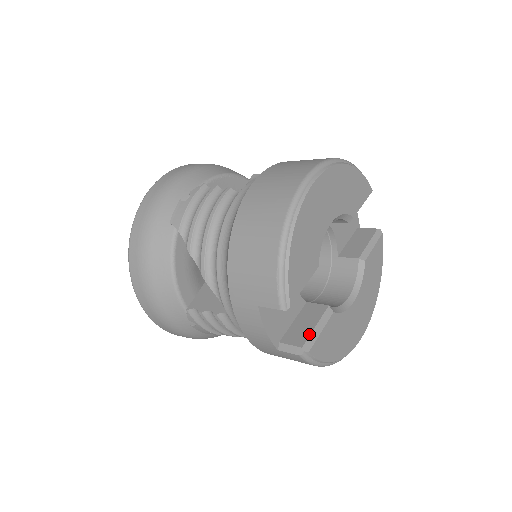
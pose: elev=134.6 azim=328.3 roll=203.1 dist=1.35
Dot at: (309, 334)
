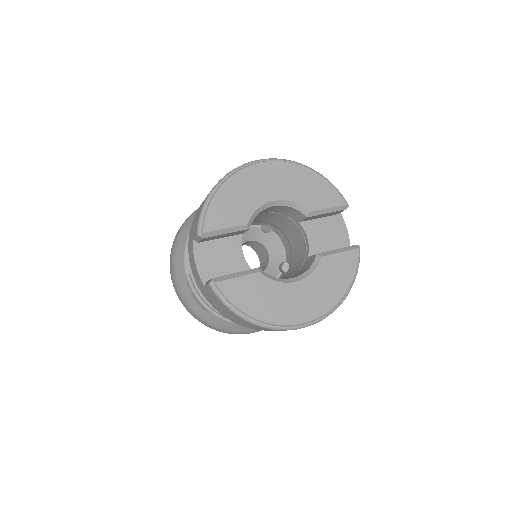
Dot at: (226, 275)
